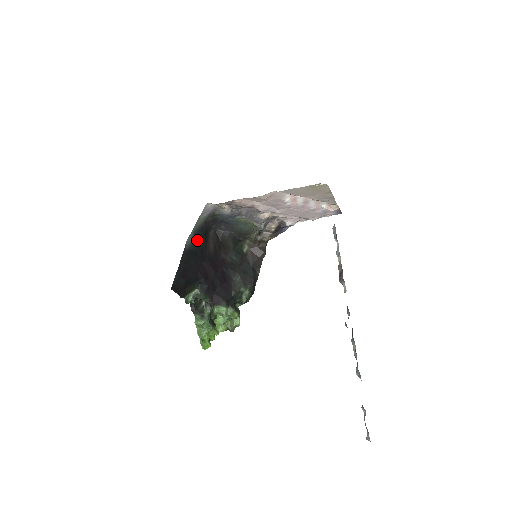
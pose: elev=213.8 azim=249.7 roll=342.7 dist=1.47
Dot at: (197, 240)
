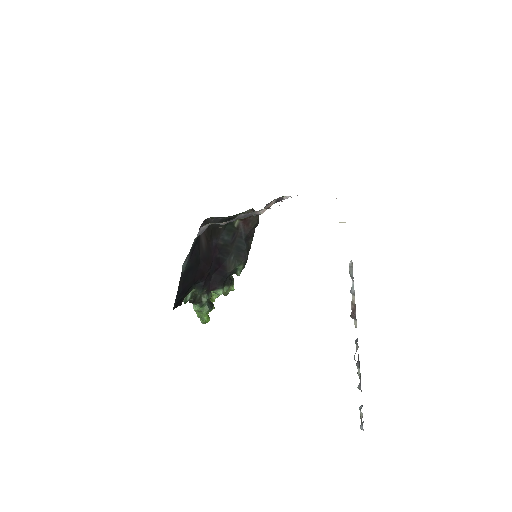
Dot at: (191, 254)
